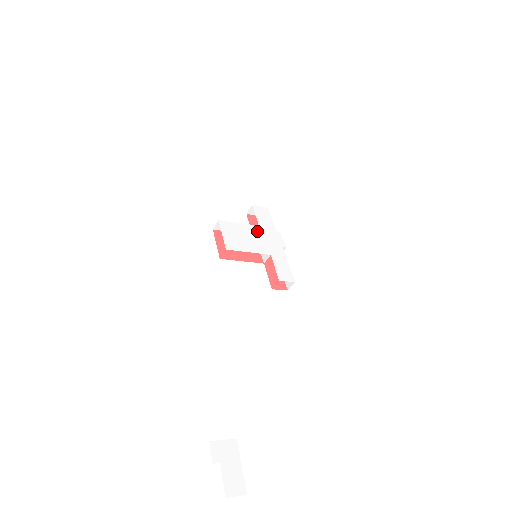
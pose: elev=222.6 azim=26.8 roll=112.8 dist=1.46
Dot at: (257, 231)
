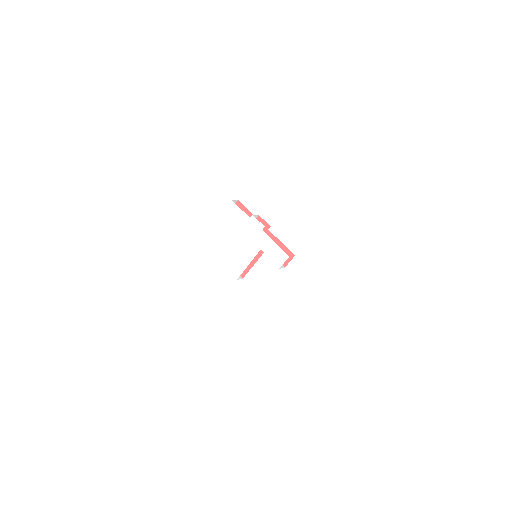
Dot at: (240, 237)
